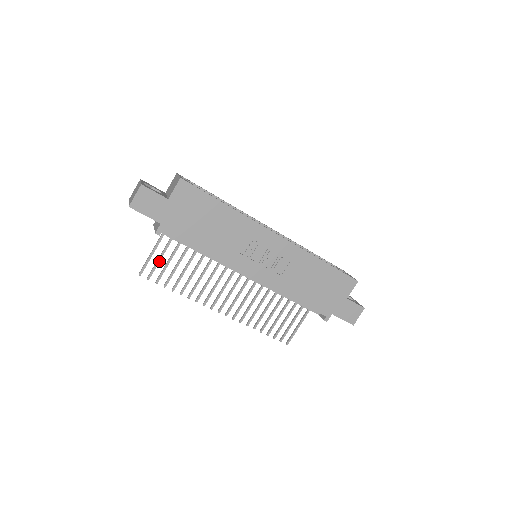
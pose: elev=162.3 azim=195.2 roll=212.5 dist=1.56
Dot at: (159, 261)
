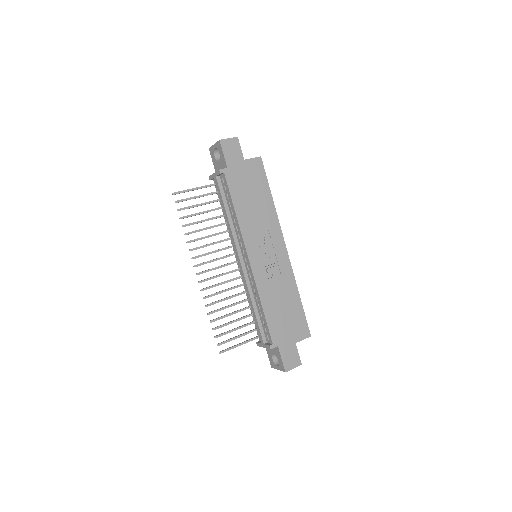
Dot at: (194, 198)
